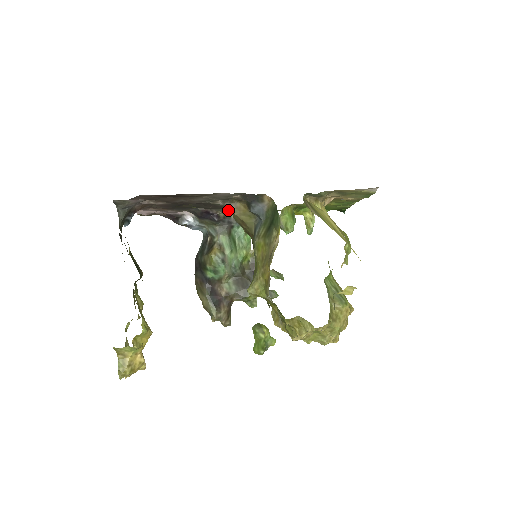
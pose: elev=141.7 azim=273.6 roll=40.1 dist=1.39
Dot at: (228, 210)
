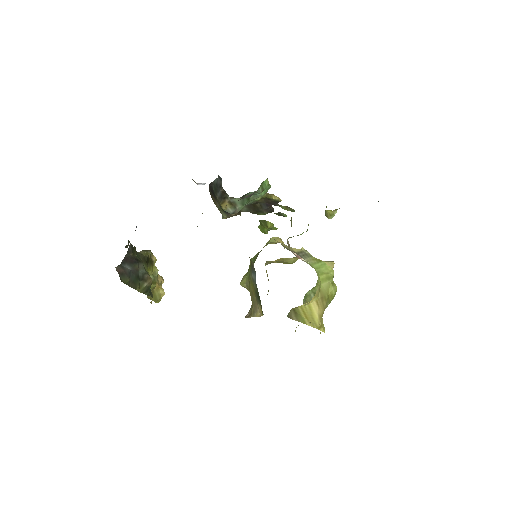
Dot at: occluded
